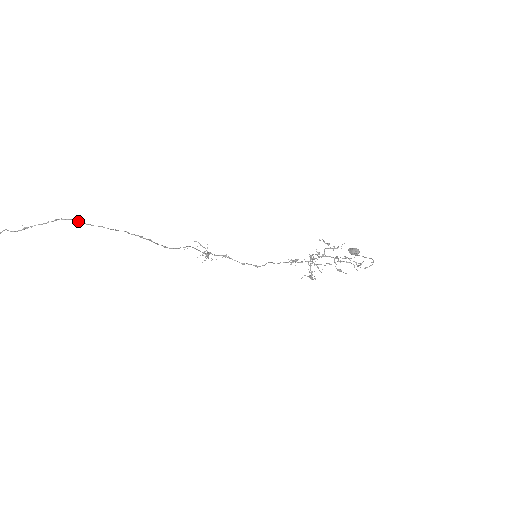
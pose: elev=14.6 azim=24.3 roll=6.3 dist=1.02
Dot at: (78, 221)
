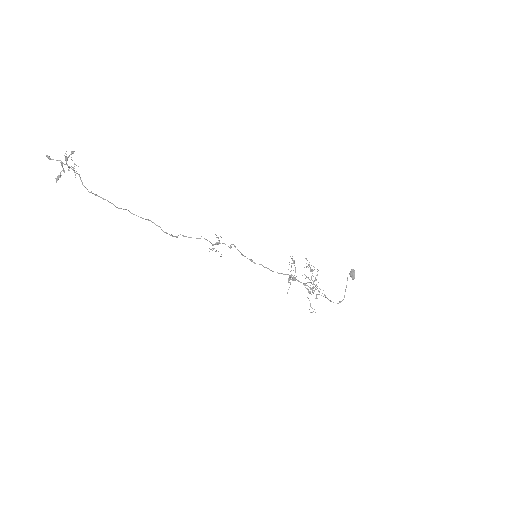
Dot at: occluded
